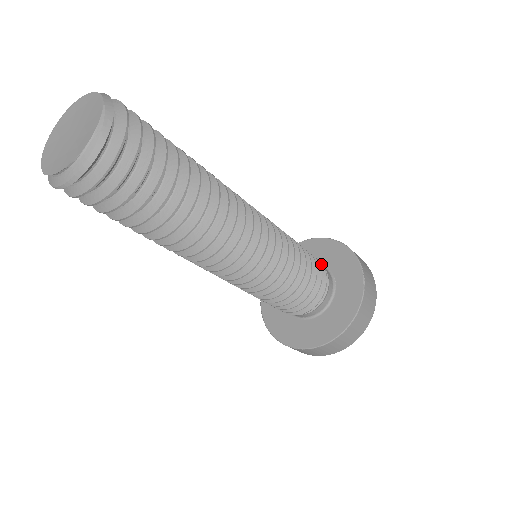
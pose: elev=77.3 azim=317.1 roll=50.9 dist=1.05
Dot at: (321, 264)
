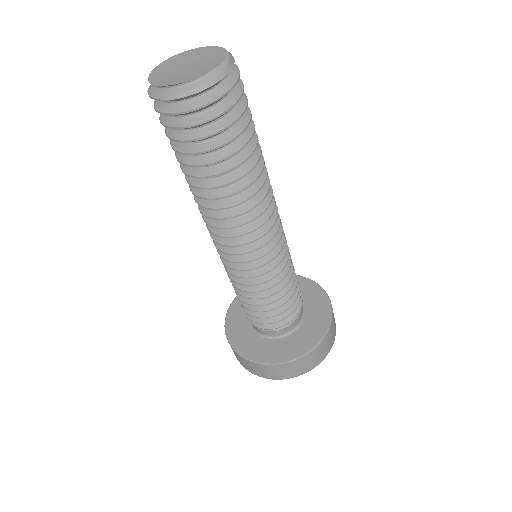
Dot at: occluded
